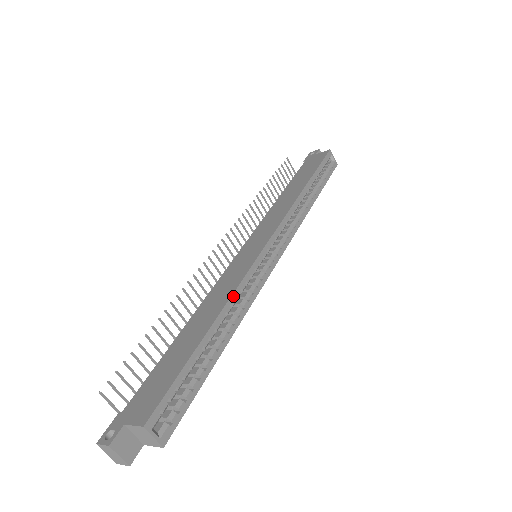
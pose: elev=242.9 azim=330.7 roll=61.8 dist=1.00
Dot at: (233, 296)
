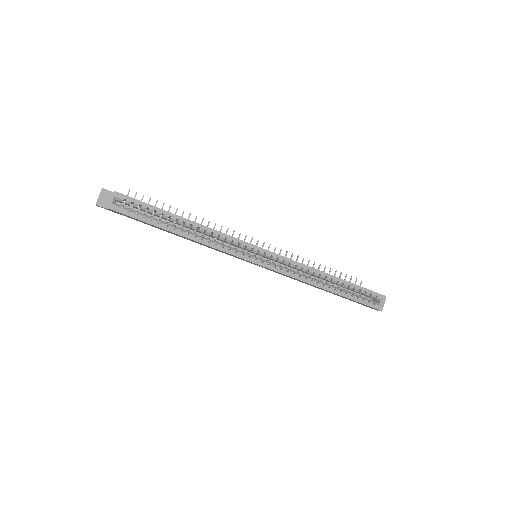
Dot at: (212, 230)
